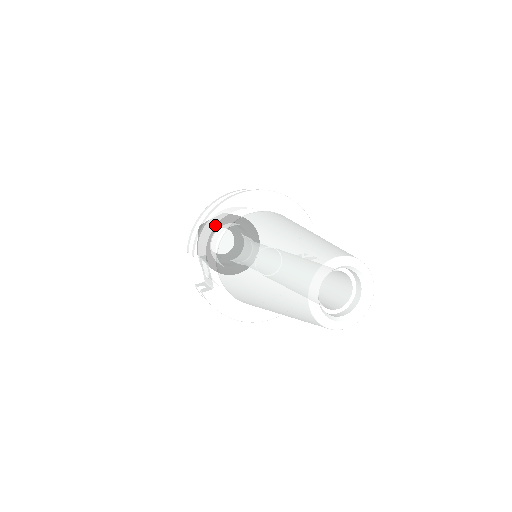
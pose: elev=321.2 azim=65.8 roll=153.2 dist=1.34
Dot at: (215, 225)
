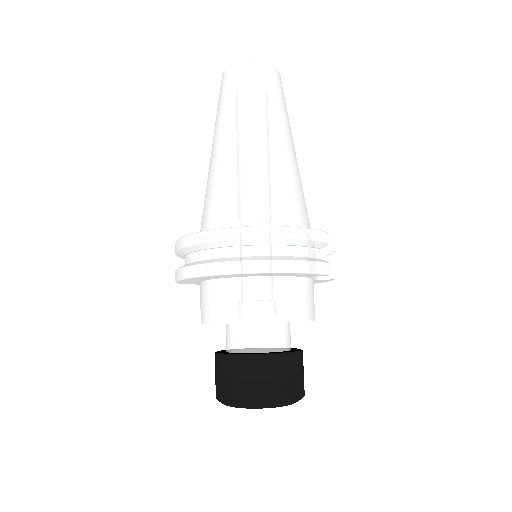
Dot at: occluded
